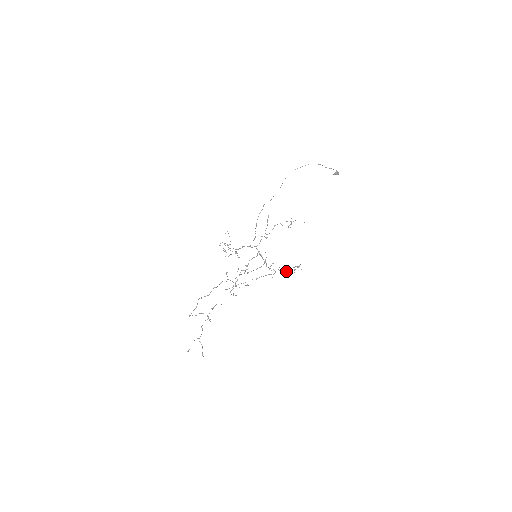
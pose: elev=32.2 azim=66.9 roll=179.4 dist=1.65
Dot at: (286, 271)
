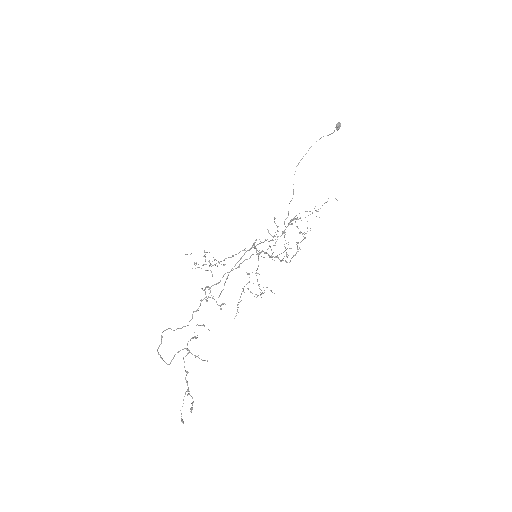
Dot at: occluded
